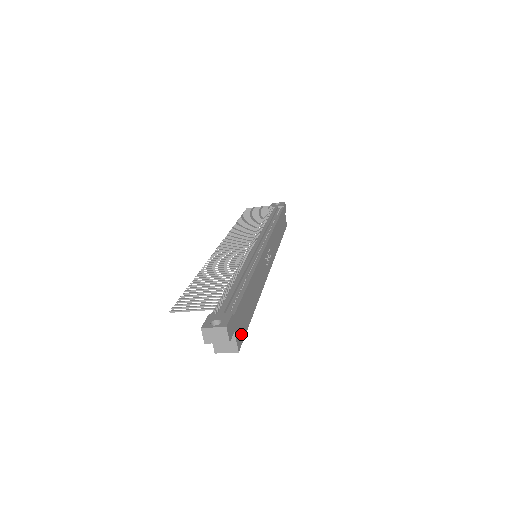
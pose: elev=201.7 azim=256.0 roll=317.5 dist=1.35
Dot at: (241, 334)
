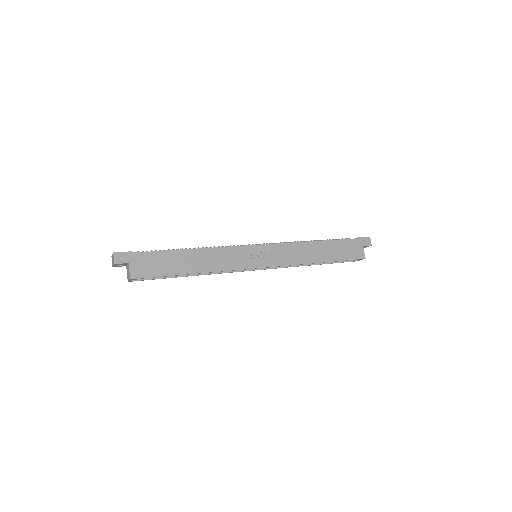
Dot at: (144, 272)
